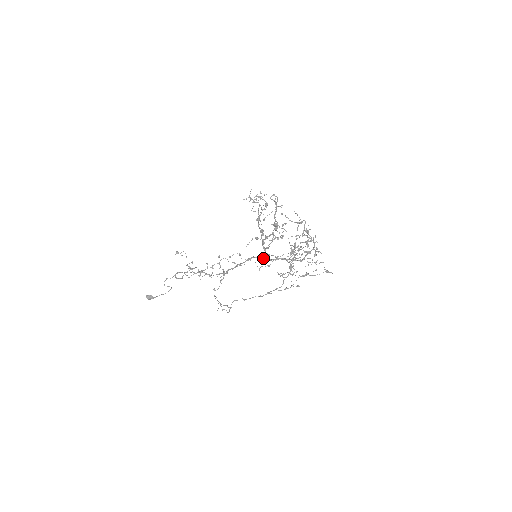
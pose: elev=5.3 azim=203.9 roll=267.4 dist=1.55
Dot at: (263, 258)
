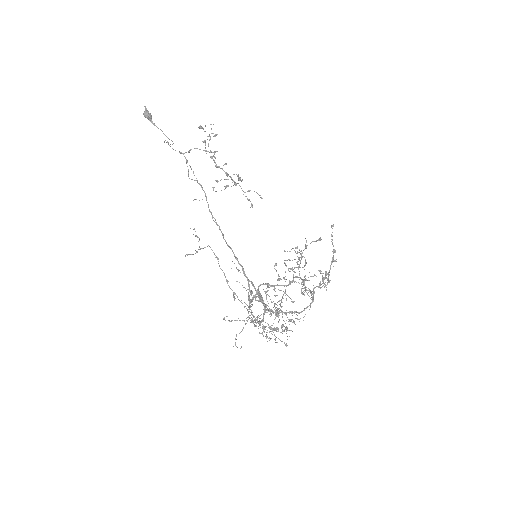
Dot at: (251, 283)
